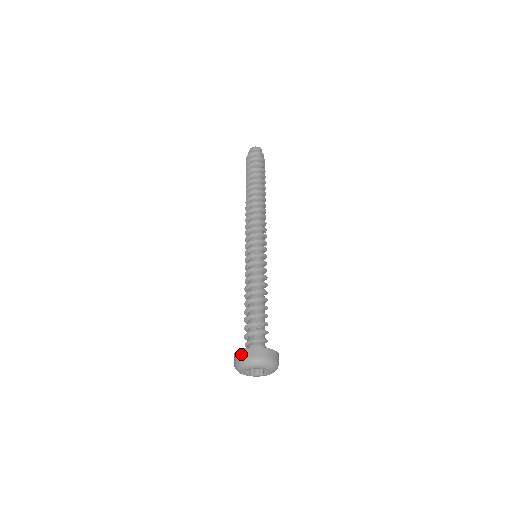
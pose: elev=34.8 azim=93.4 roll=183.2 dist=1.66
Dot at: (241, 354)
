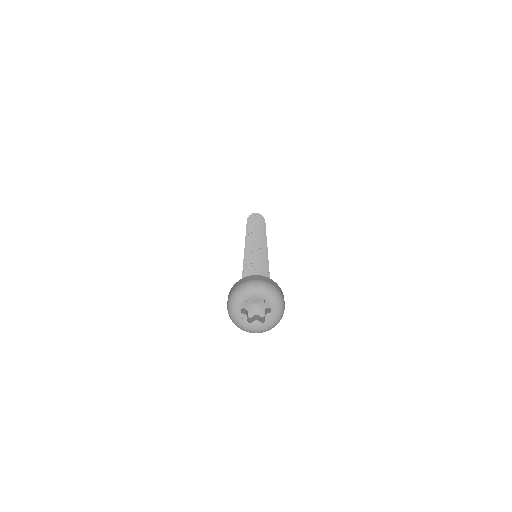
Dot at: (237, 283)
